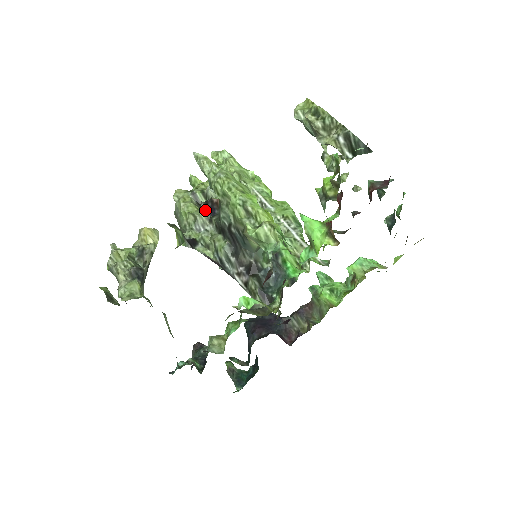
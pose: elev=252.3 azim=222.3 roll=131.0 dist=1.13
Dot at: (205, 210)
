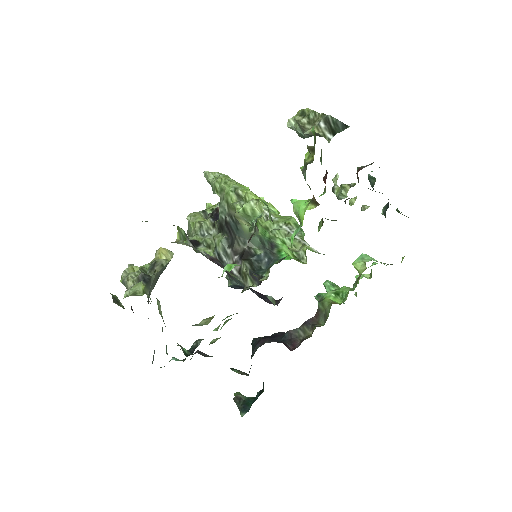
Dot at: (210, 217)
